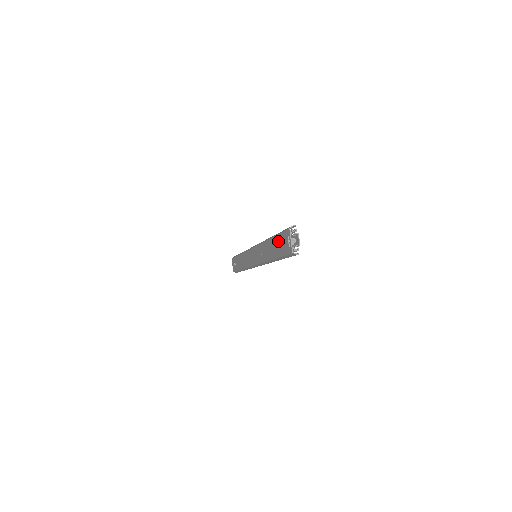
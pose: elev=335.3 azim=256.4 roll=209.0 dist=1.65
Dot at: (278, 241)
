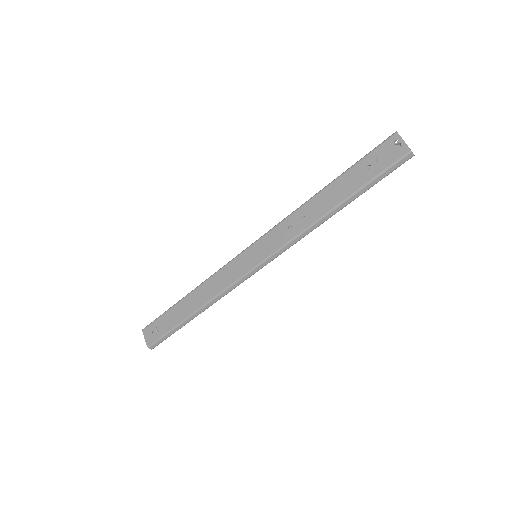
Dot at: (359, 169)
